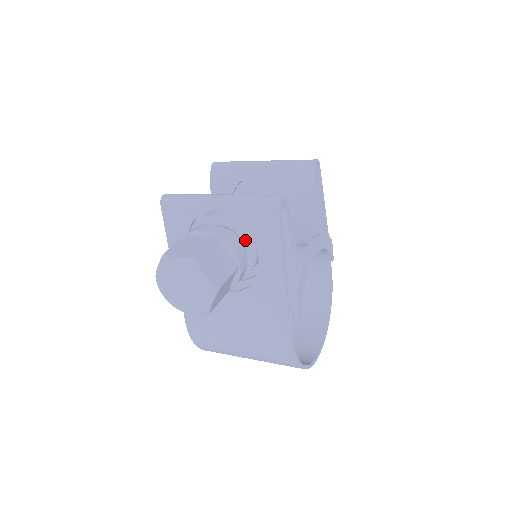
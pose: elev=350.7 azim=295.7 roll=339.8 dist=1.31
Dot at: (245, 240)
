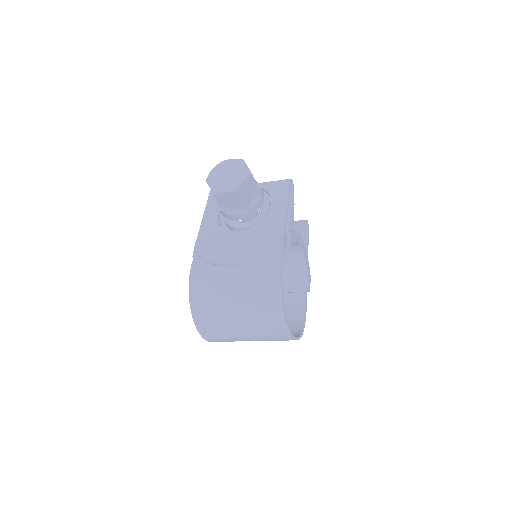
Dot at: occluded
